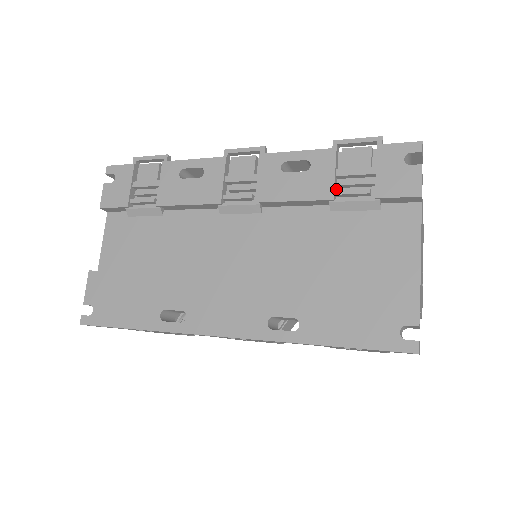
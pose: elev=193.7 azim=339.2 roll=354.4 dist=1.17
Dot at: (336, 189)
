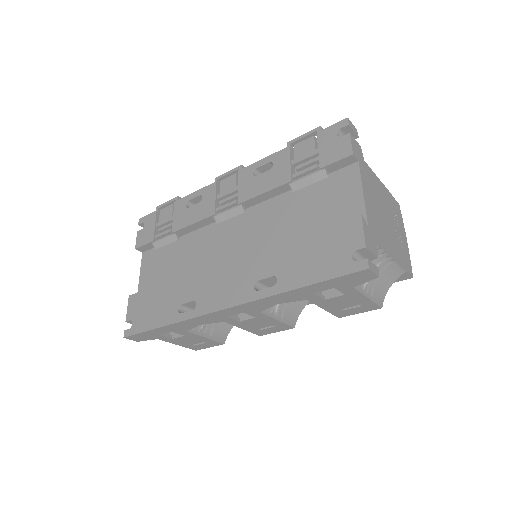
Dot at: occluded
